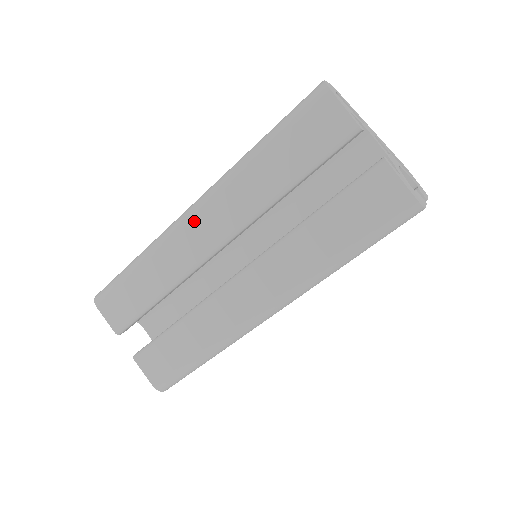
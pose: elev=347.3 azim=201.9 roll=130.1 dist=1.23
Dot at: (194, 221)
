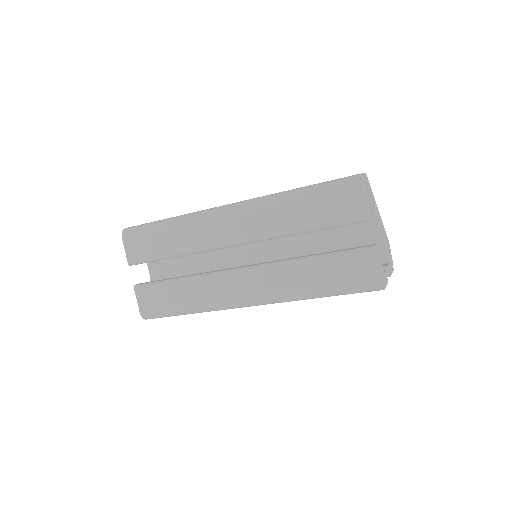
Dot at: (226, 218)
